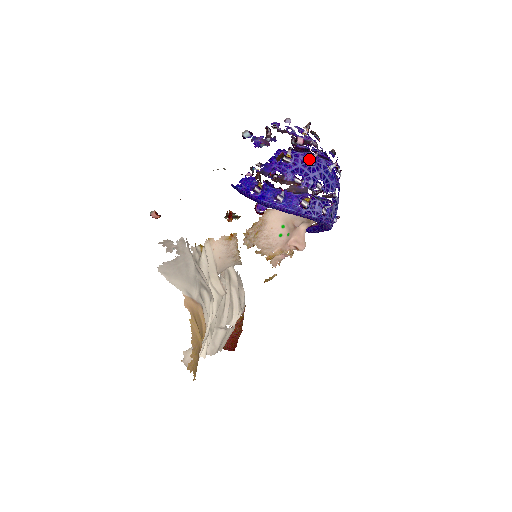
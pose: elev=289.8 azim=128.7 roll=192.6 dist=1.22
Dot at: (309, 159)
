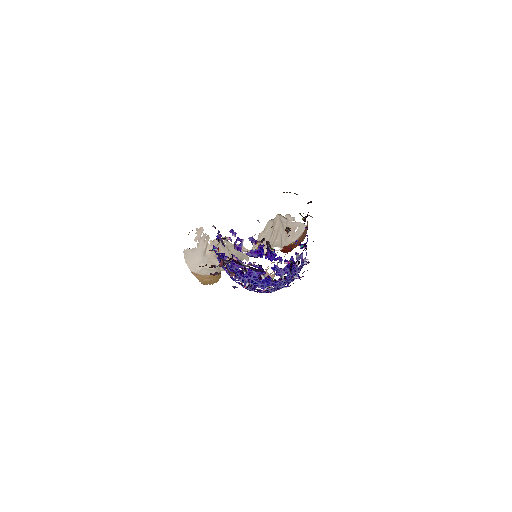
Dot at: occluded
